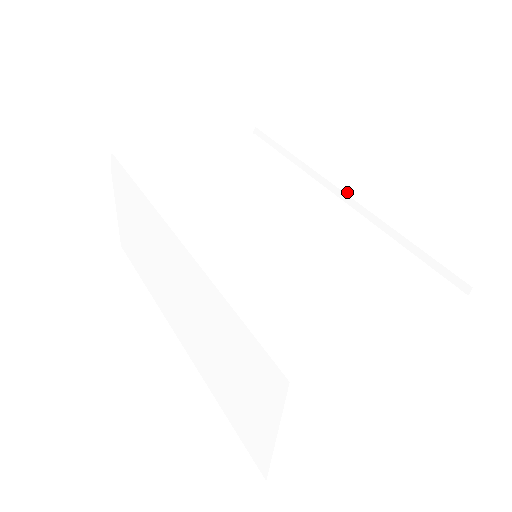
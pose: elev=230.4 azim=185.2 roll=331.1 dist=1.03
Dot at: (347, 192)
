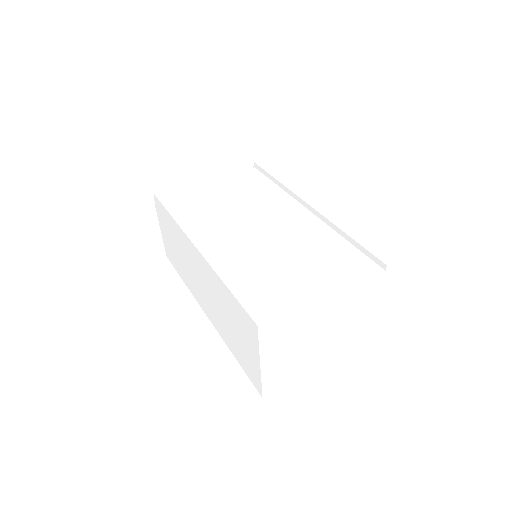
Dot at: (314, 206)
